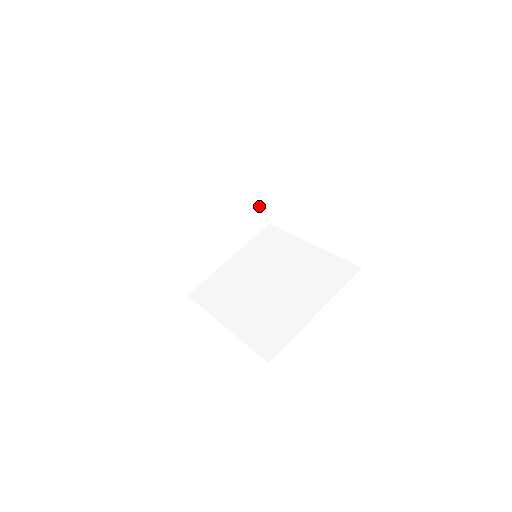
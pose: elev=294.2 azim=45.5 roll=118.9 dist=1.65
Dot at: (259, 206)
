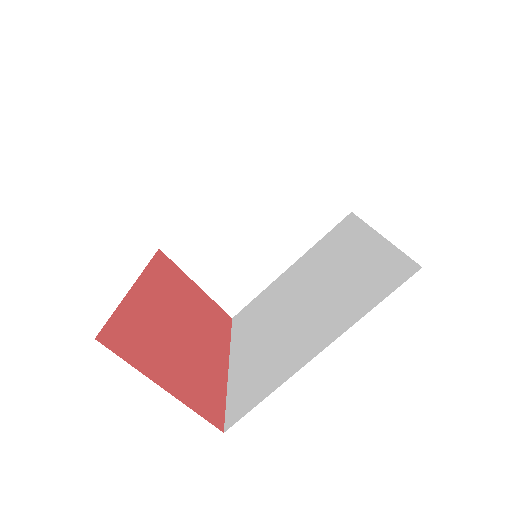
Dot at: (325, 186)
